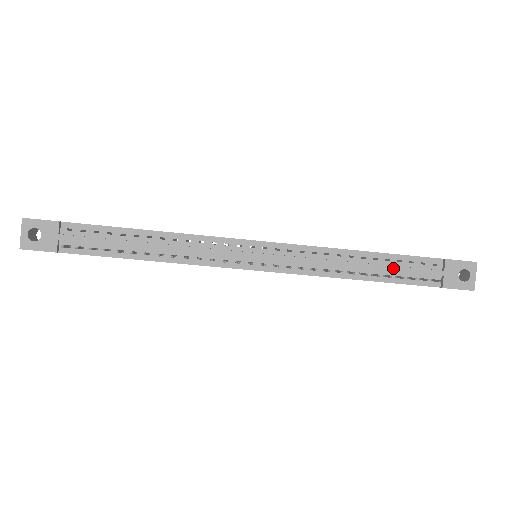
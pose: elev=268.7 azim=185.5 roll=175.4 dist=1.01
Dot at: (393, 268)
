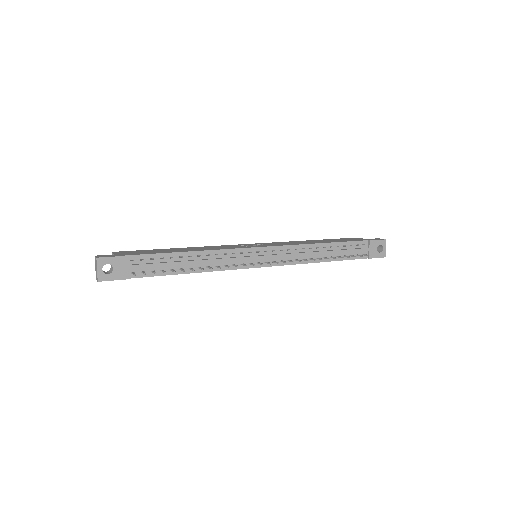
Dot at: (342, 251)
